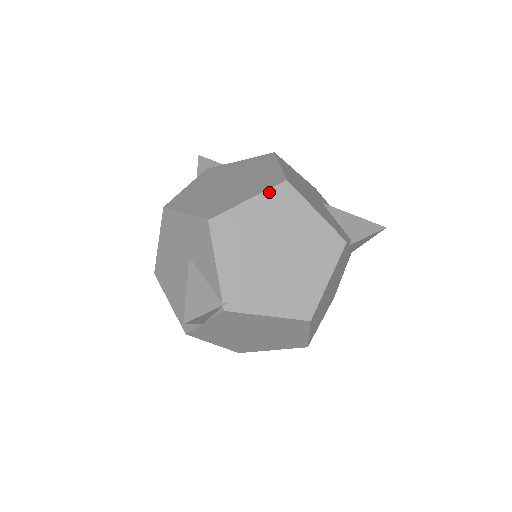
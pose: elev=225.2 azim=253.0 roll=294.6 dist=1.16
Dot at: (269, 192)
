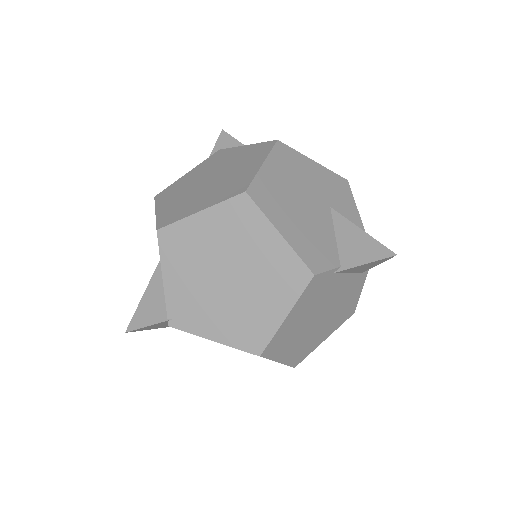
Dot at: (223, 205)
